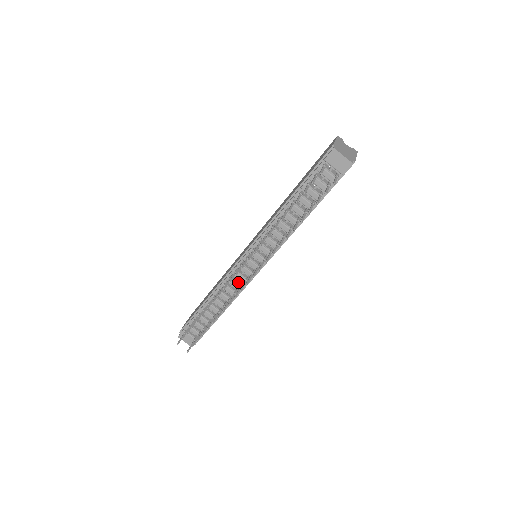
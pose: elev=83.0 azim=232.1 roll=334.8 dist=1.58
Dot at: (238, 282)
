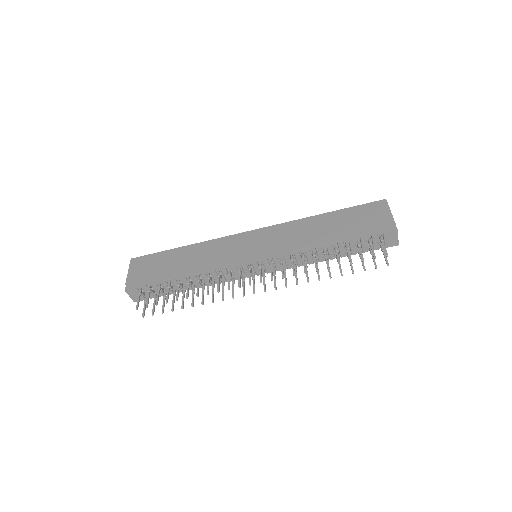
Dot at: (230, 275)
